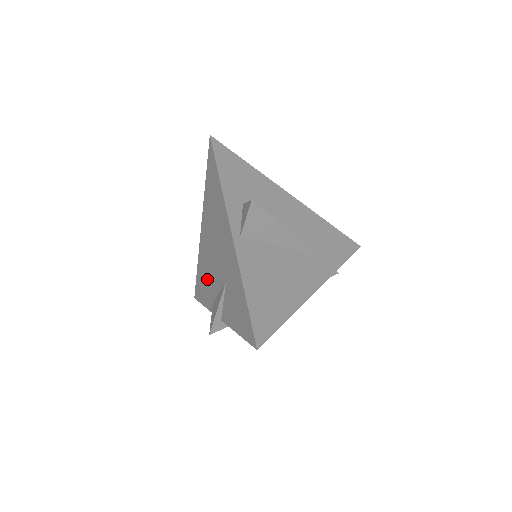
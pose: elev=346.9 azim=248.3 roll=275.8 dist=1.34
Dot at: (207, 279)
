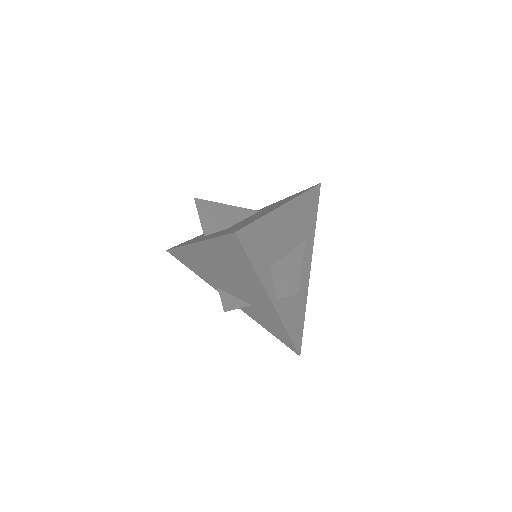
Dot at: (206, 272)
